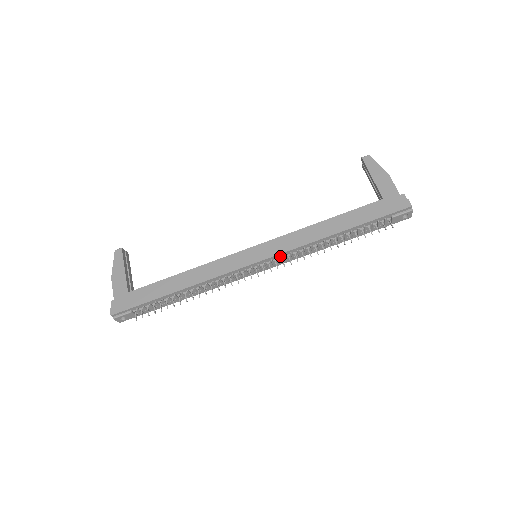
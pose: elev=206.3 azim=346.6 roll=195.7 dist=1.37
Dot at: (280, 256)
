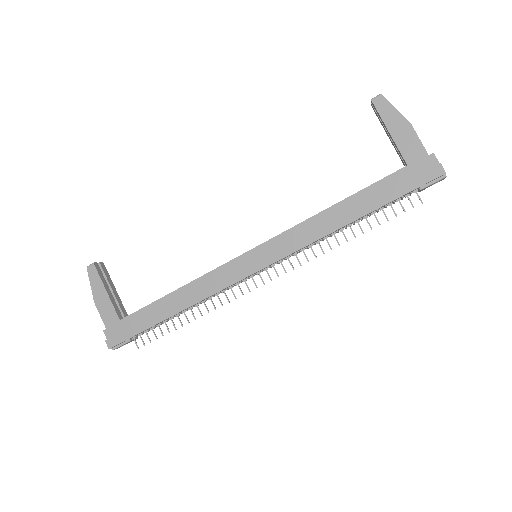
Dot at: (286, 257)
